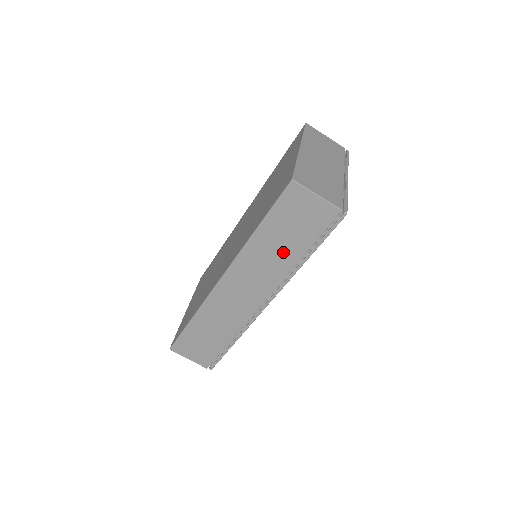
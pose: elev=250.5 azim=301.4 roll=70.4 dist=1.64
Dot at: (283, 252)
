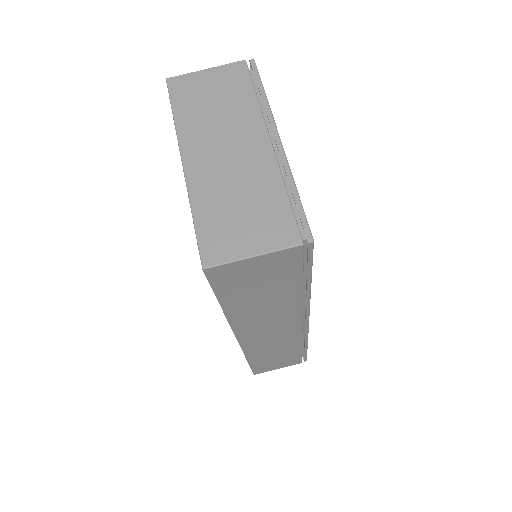
Dot at: (275, 300)
